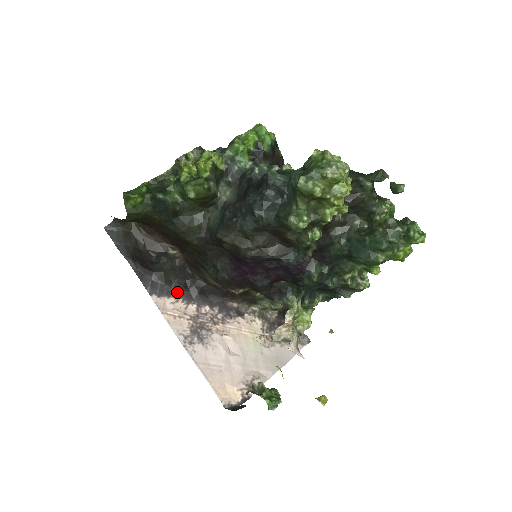
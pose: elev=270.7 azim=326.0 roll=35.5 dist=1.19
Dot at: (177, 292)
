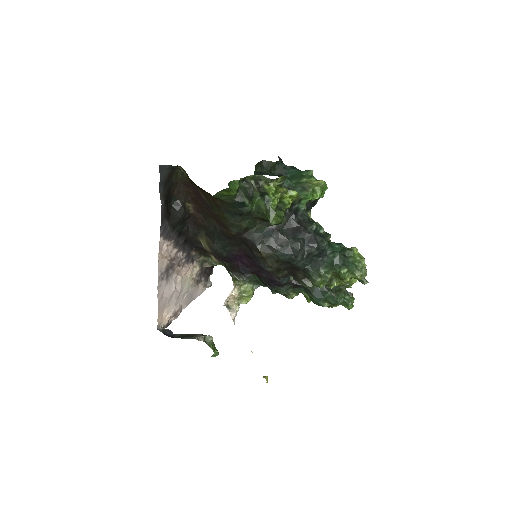
Dot at: (174, 237)
